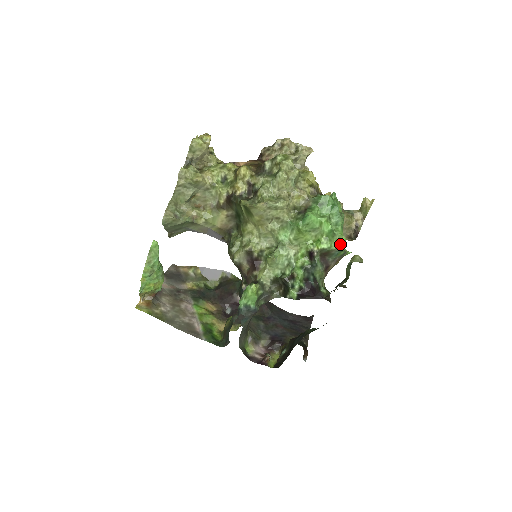
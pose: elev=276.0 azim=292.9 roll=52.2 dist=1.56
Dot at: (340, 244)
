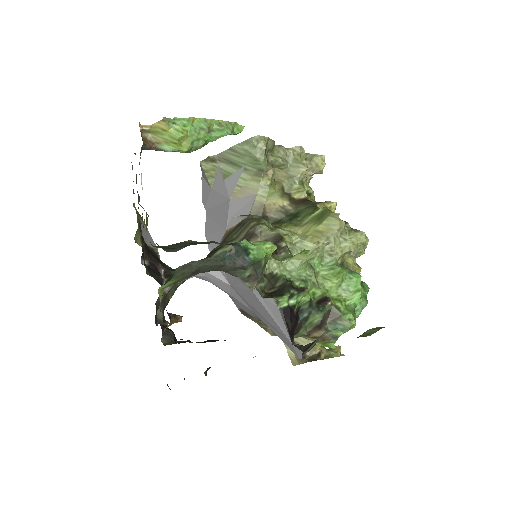
Dot at: occluded
